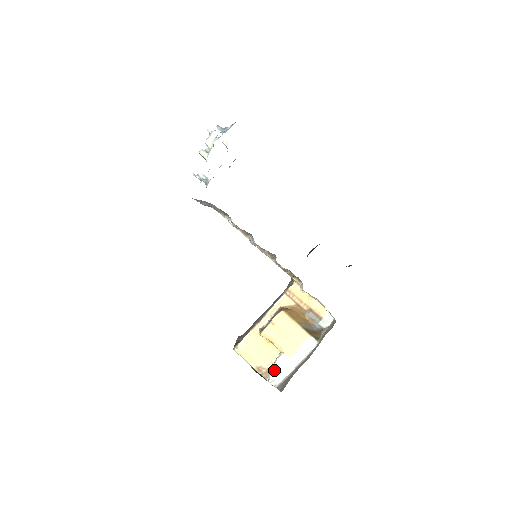
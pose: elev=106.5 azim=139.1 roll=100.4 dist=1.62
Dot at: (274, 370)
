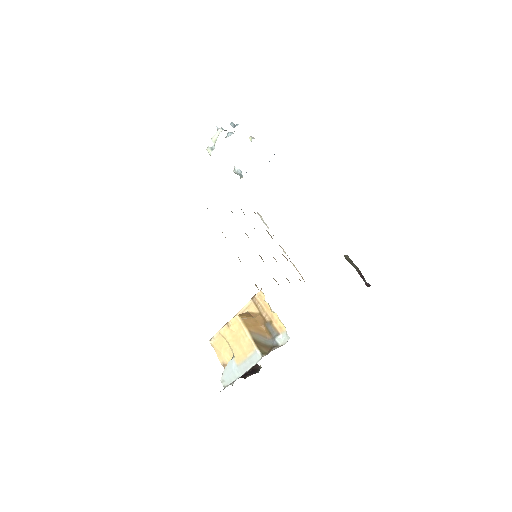
Dot at: (225, 371)
